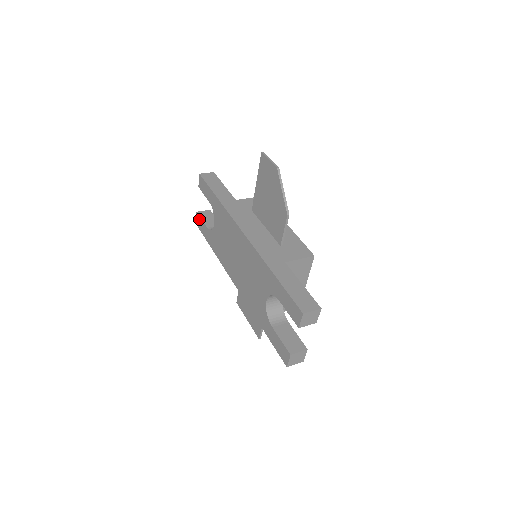
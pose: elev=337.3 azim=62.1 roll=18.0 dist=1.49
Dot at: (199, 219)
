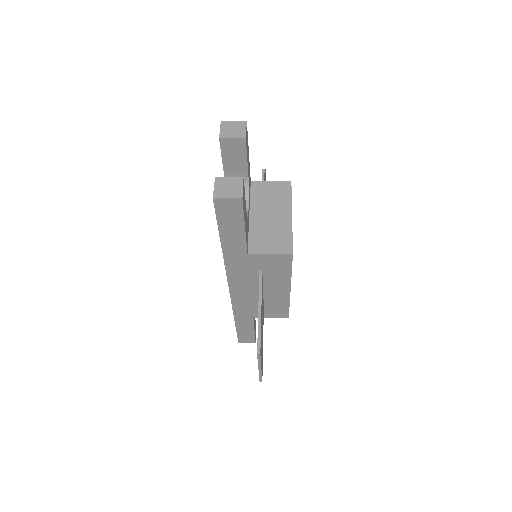
Dot at: occluded
